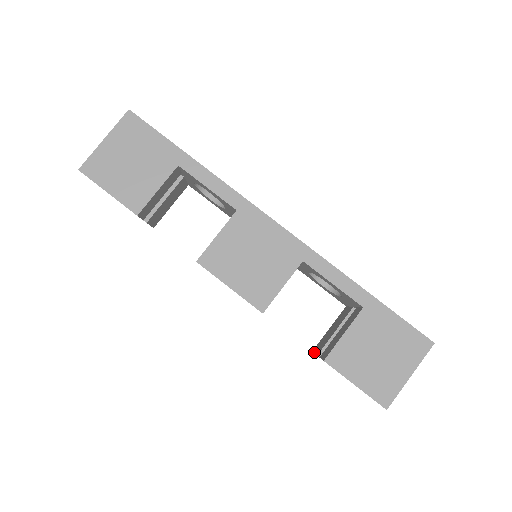
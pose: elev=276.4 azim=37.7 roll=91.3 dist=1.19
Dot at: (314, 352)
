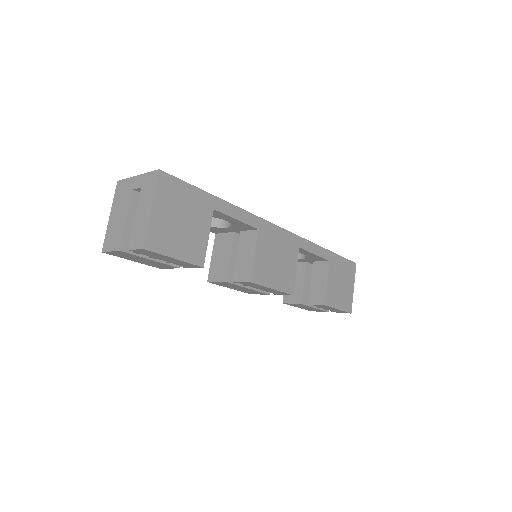
Dot at: (290, 303)
